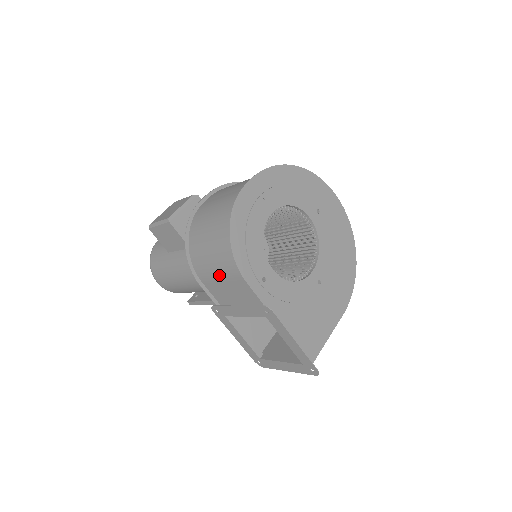
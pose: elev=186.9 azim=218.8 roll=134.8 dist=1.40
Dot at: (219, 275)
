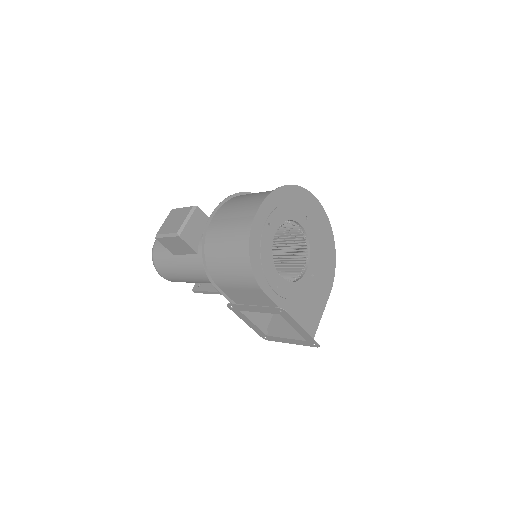
Dot at: (238, 285)
